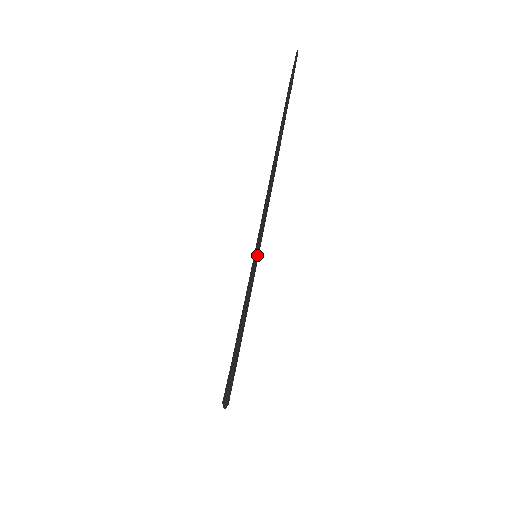
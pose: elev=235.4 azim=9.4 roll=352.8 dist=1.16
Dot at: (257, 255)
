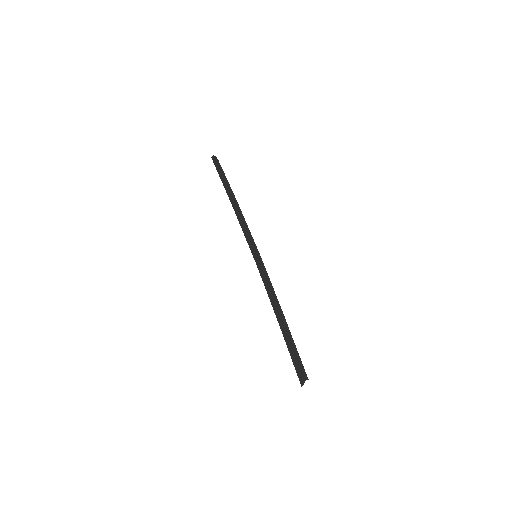
Dot at: (257, 251)
